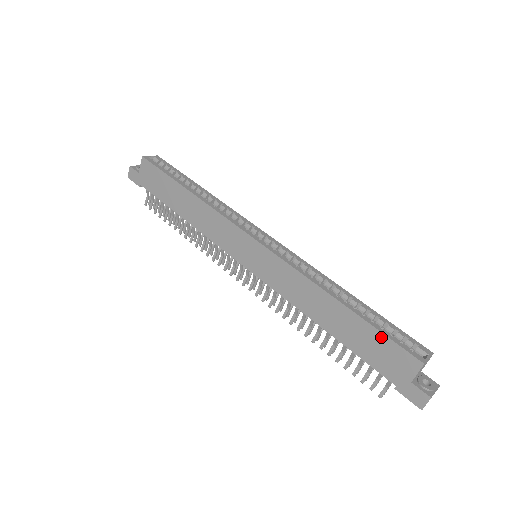
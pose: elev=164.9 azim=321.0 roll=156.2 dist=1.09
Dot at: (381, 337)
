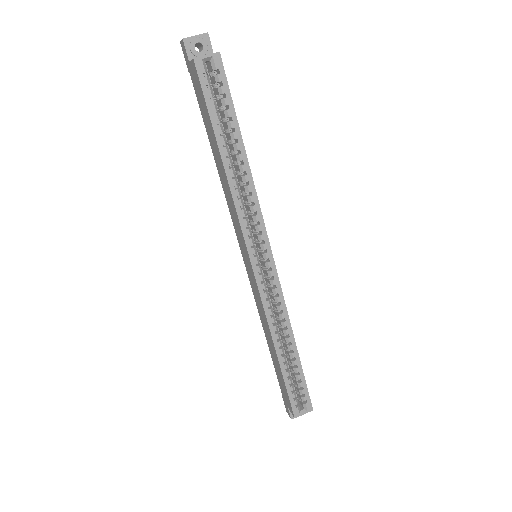
Dot at: (285, 389)
